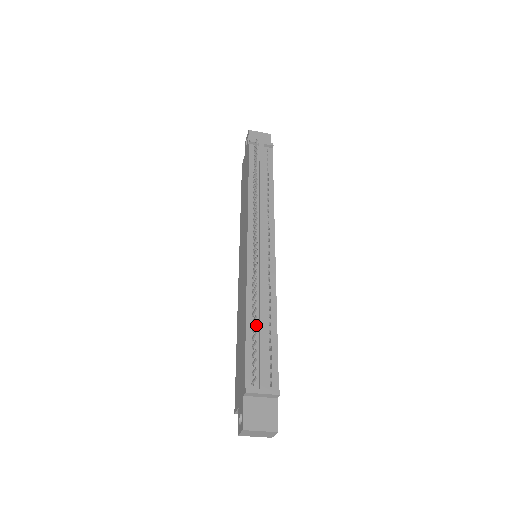
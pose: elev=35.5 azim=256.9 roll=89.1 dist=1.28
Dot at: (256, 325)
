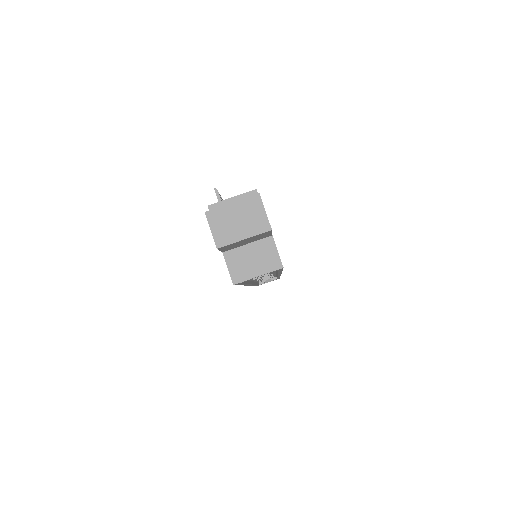
Dot at: occluded
